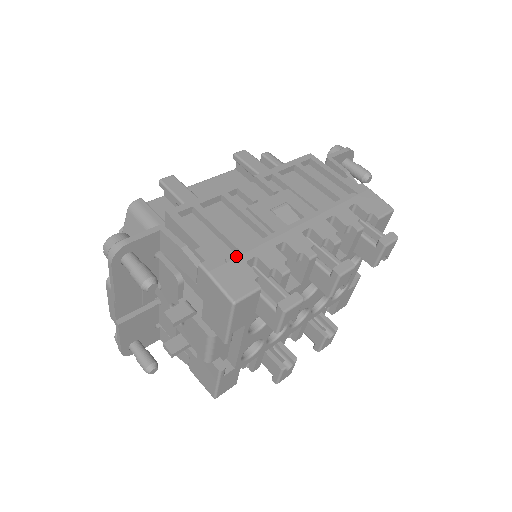
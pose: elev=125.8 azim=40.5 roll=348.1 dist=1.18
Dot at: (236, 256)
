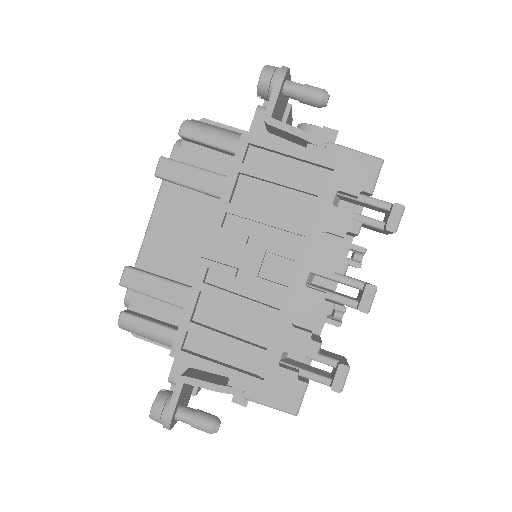
Dot at: (266, 366)
